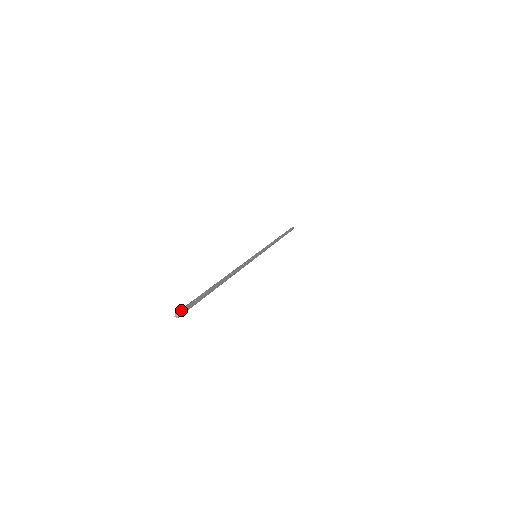
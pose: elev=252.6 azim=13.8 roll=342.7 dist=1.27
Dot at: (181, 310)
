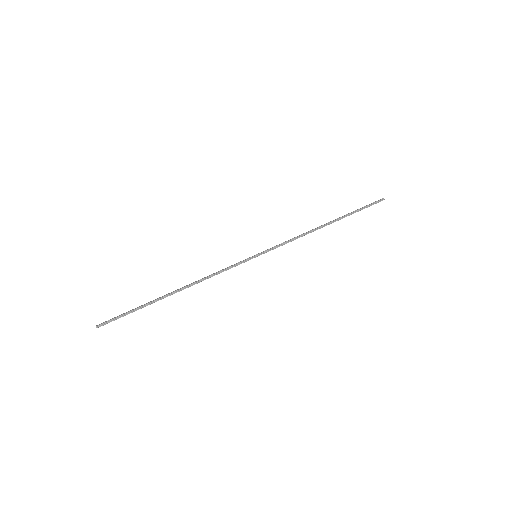
Dot at: (103, 322)
